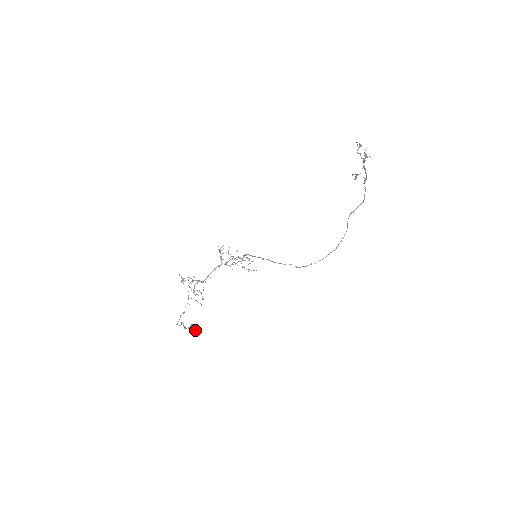
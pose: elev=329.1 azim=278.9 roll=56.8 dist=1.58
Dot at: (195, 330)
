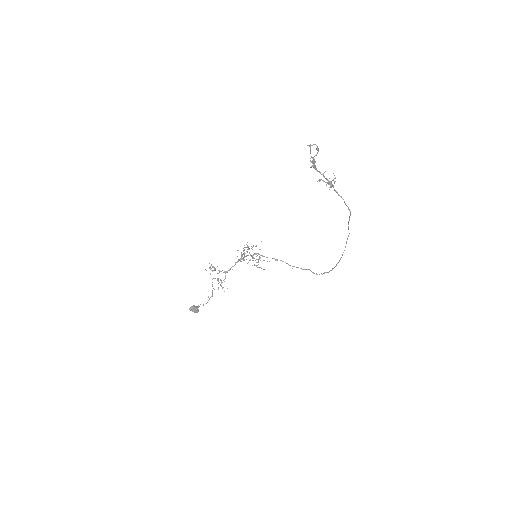
Dot at: (195, 311)
